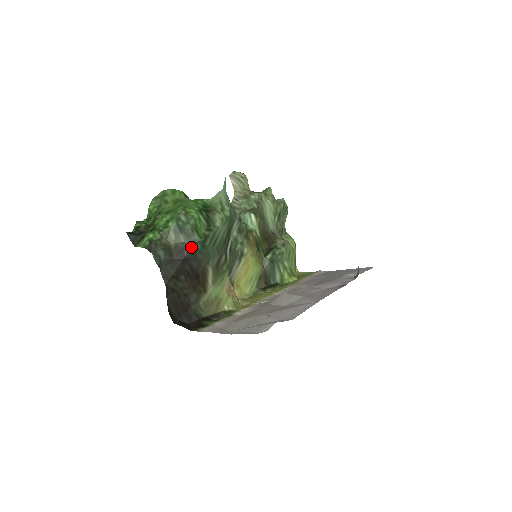
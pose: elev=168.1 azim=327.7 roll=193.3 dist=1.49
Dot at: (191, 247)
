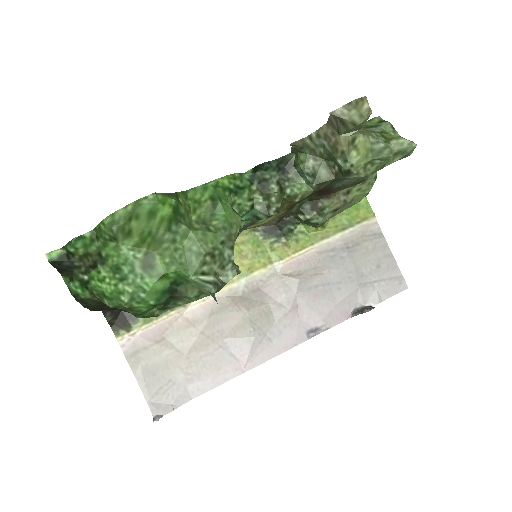
Dot at: occluded
